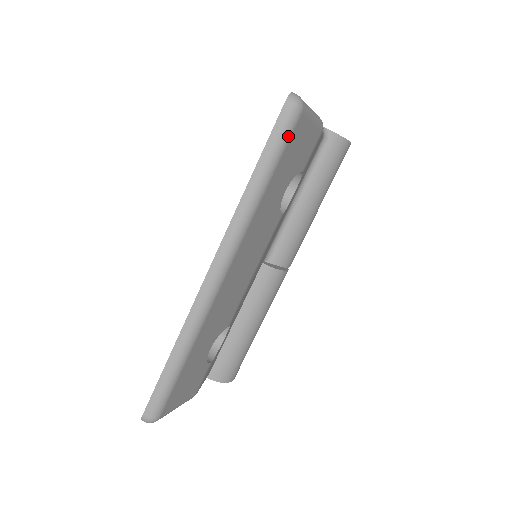
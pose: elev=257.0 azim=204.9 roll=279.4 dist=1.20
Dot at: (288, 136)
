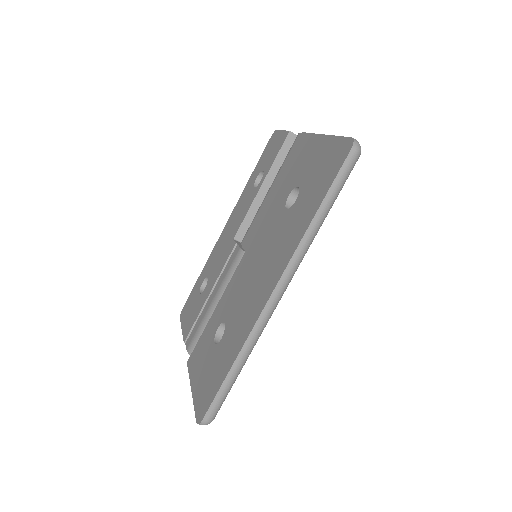
Dot at: (348, 176)
